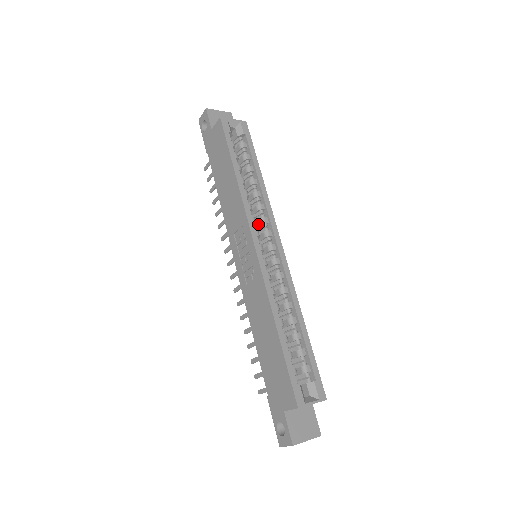
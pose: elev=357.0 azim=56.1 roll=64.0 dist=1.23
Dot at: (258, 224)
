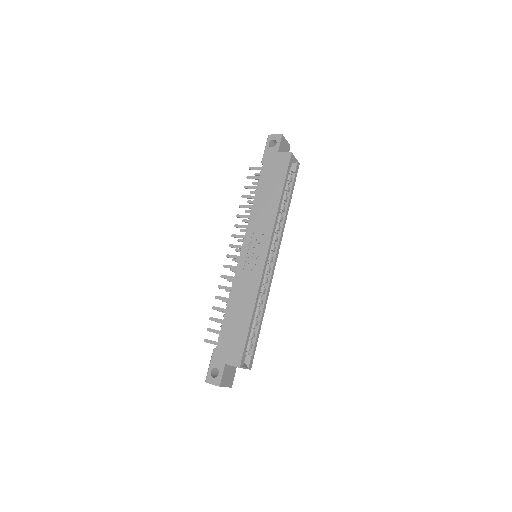
Dot at: occluded
